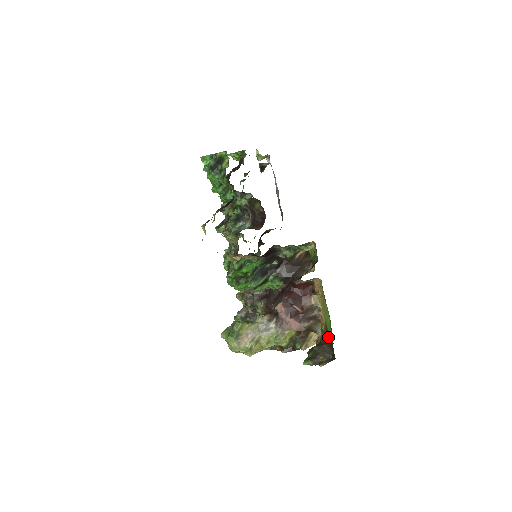
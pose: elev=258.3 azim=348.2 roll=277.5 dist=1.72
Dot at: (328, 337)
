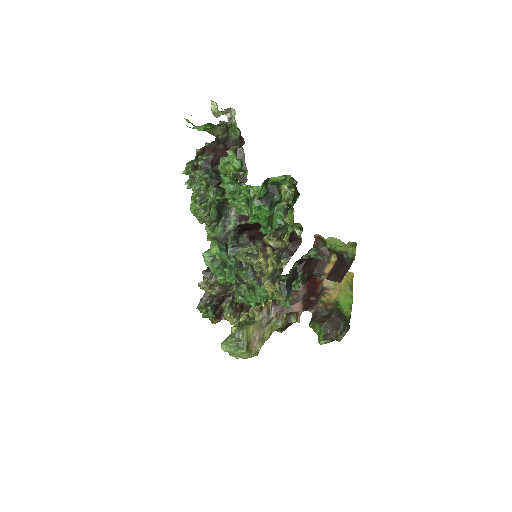
Dot at: (337, 310)
